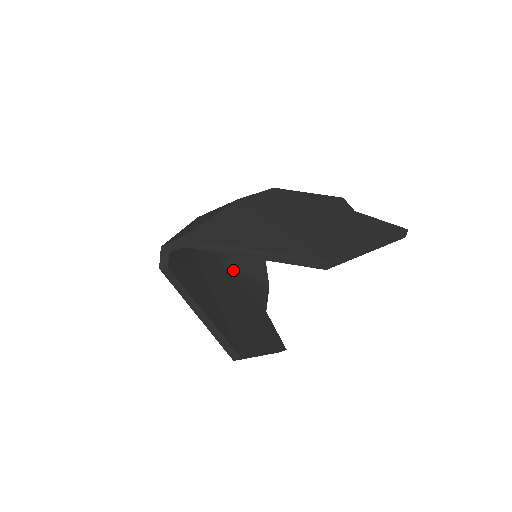
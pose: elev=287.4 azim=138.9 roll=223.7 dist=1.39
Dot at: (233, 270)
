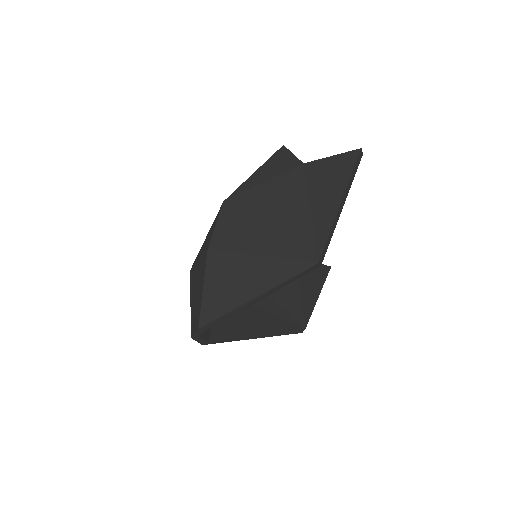
Dot at: occluded
